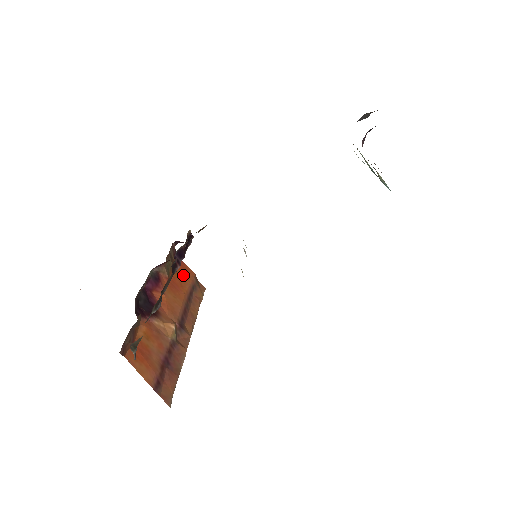
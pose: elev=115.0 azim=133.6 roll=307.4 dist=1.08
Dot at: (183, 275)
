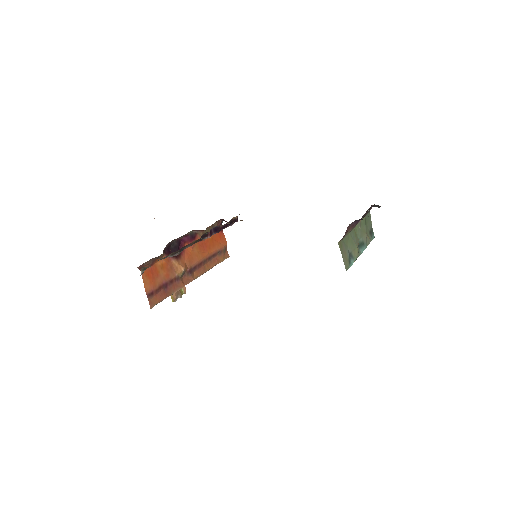
Dot at: (216, 242)
